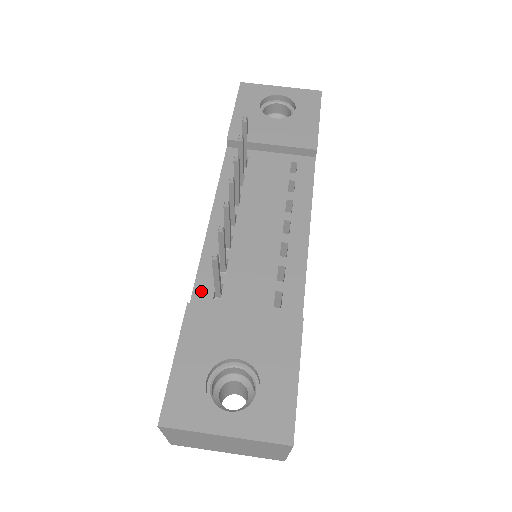
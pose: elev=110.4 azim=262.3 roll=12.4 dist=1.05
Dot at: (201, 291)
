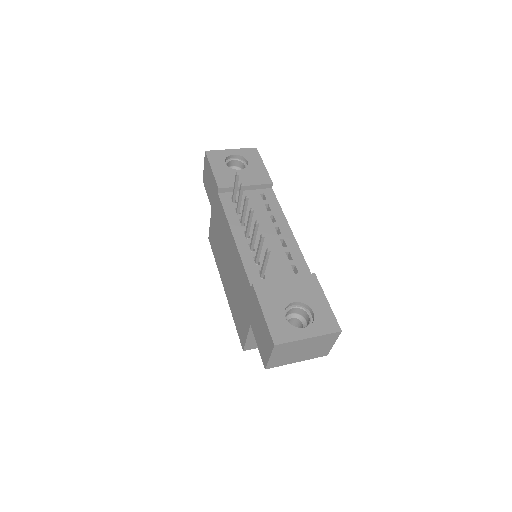
Dot at: (252, 277)
